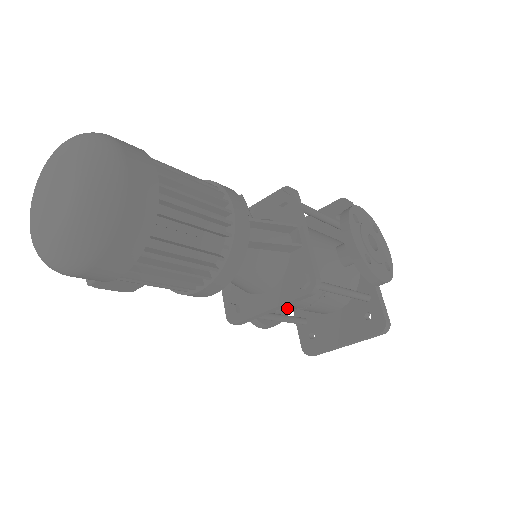
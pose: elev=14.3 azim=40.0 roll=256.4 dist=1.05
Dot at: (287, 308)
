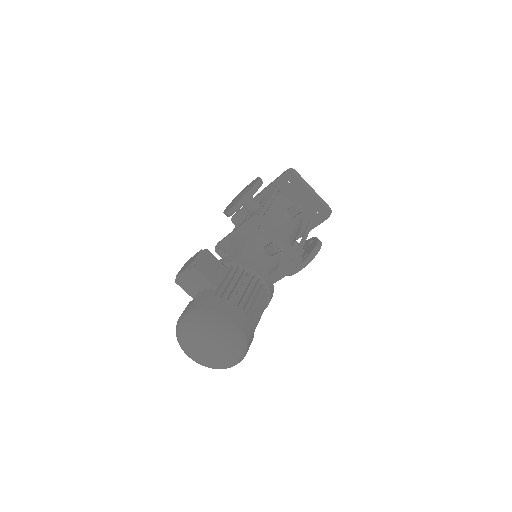
Dot at: occluded
